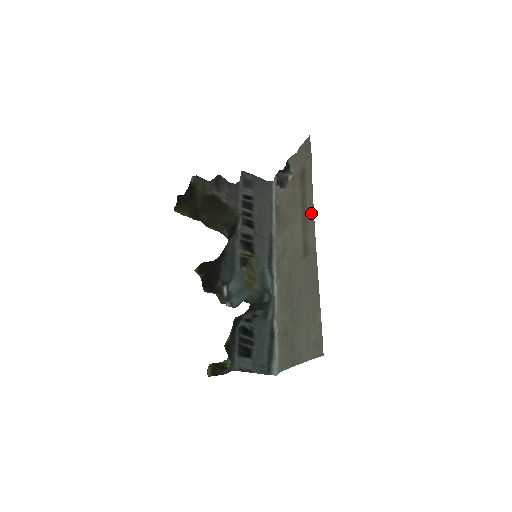
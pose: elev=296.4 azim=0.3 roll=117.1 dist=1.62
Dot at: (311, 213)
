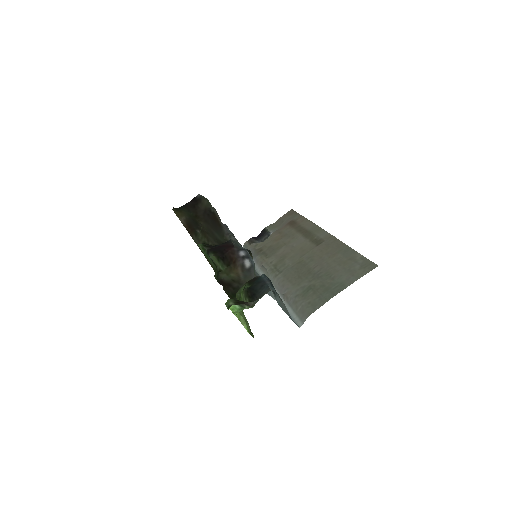
Dot at: (315, 227)
